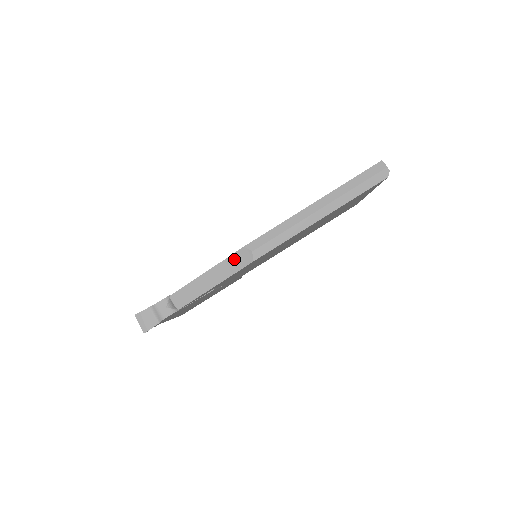
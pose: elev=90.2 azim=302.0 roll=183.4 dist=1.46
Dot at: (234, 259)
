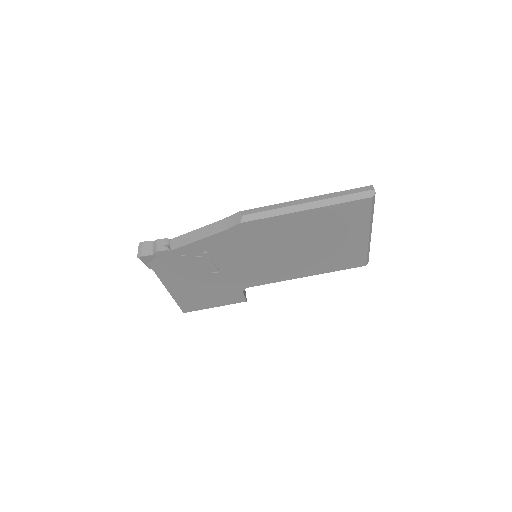
Dot at: (228, 220)
